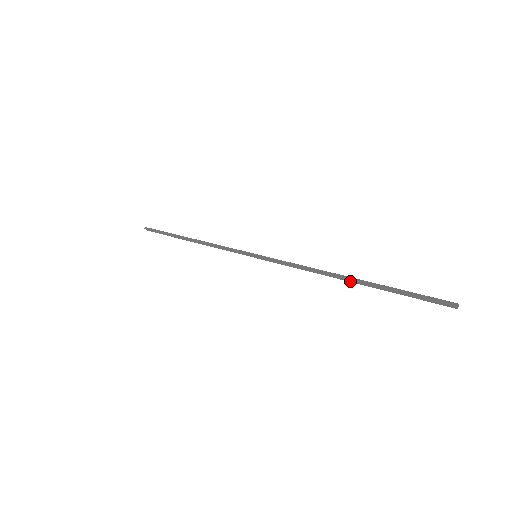
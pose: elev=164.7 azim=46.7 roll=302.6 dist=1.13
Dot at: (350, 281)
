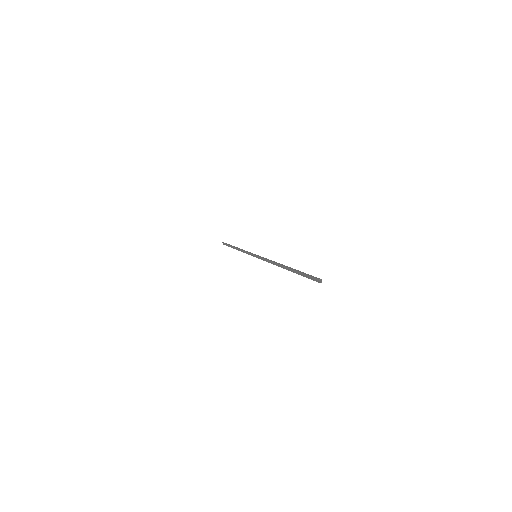
Dot at: (284, 268)
